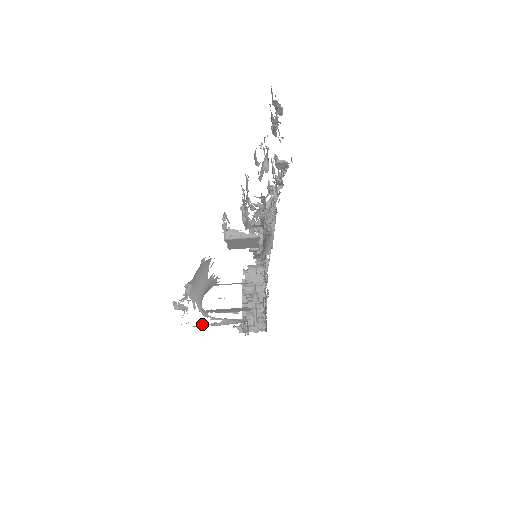
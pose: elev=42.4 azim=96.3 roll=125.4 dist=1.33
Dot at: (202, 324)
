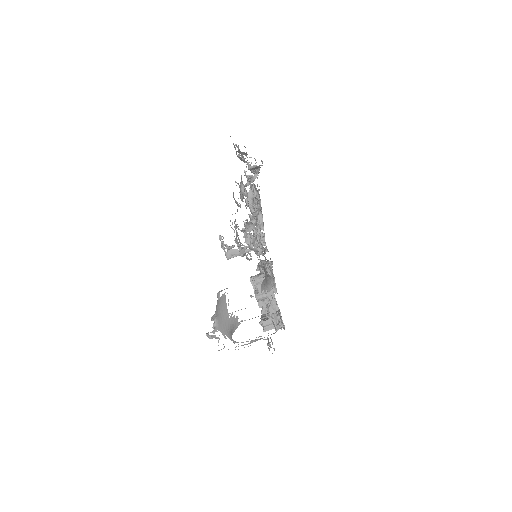
Dot at: occluded
